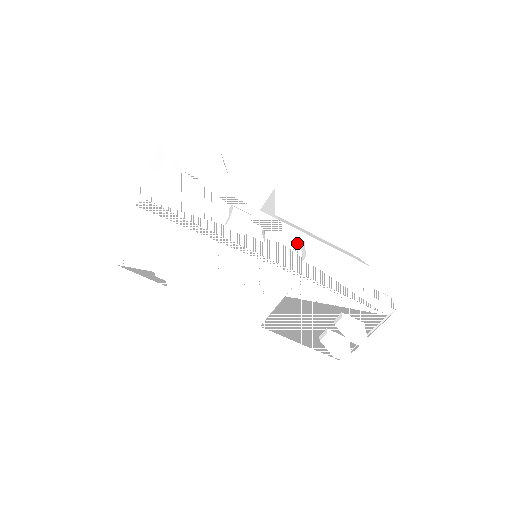
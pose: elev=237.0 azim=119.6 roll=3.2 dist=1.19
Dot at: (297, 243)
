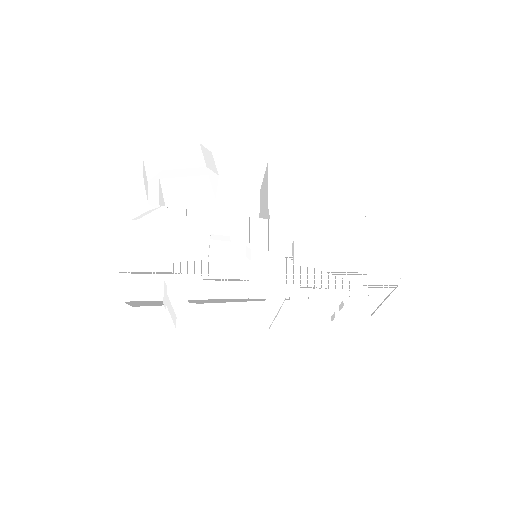
Dot at: (287, 242)
